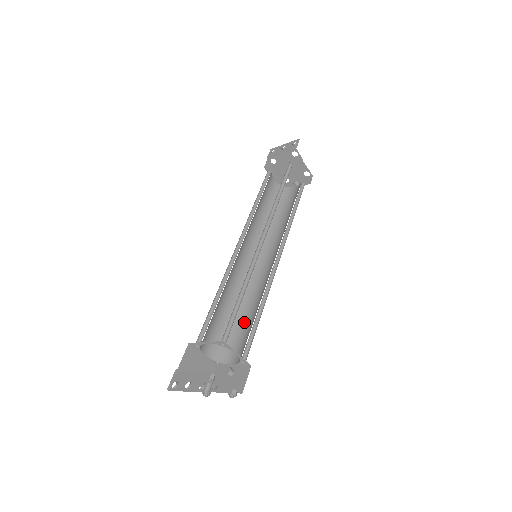
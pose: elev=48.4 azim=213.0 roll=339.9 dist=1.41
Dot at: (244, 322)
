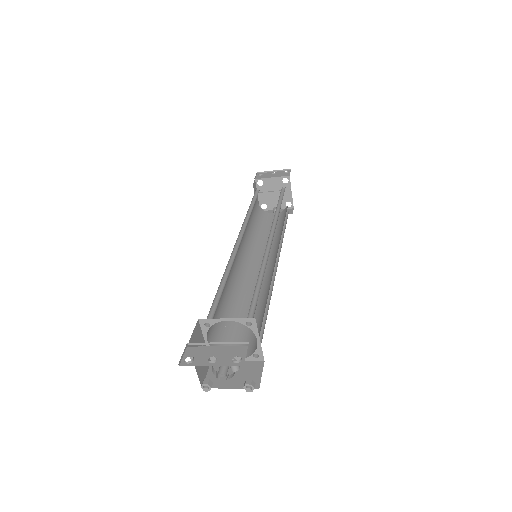
Dot at: occluded
